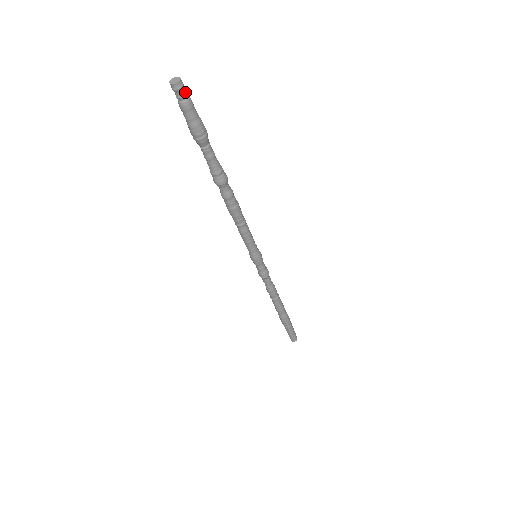
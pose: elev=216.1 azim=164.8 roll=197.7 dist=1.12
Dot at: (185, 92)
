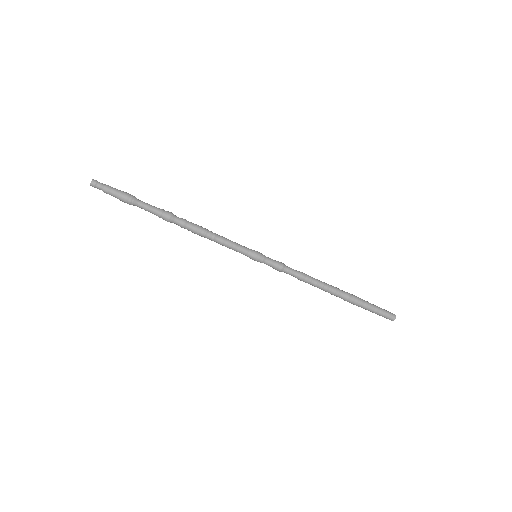
Dot at: (100, 184)
